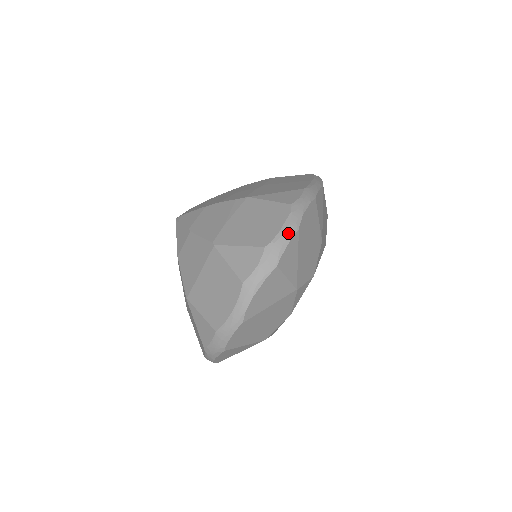
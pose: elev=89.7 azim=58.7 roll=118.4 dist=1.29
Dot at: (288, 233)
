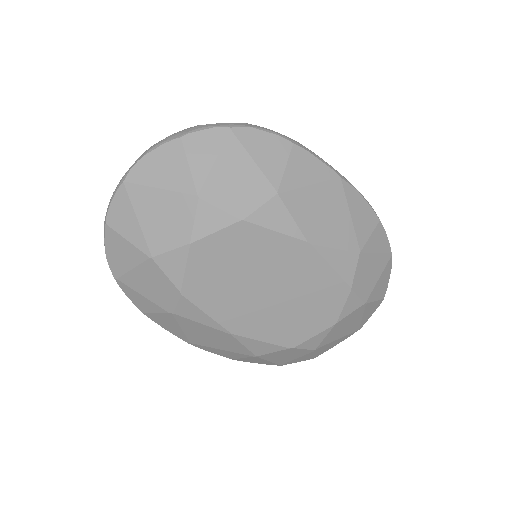
Dot at: (218, 124)
